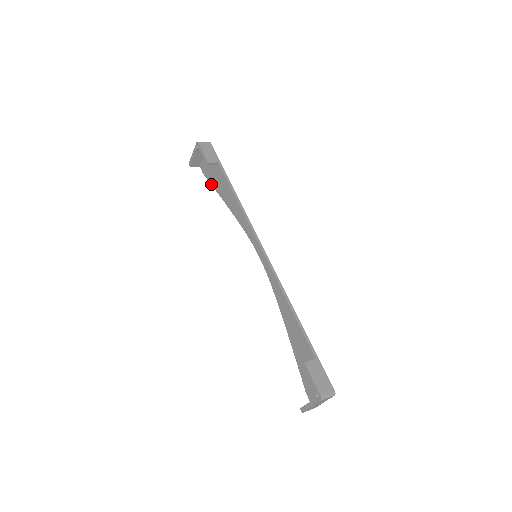
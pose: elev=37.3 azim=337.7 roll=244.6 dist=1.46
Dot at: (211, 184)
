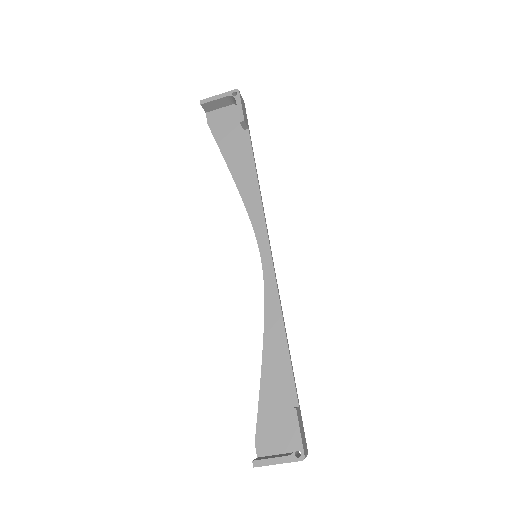
Dot at: (217, 142)
